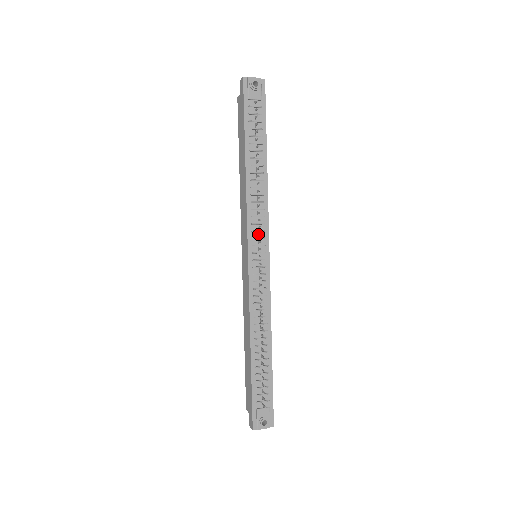
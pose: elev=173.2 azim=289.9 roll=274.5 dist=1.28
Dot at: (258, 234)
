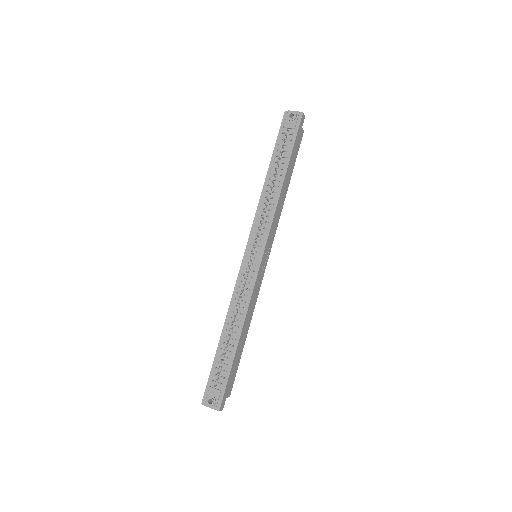
Dot at: (258, 235)
